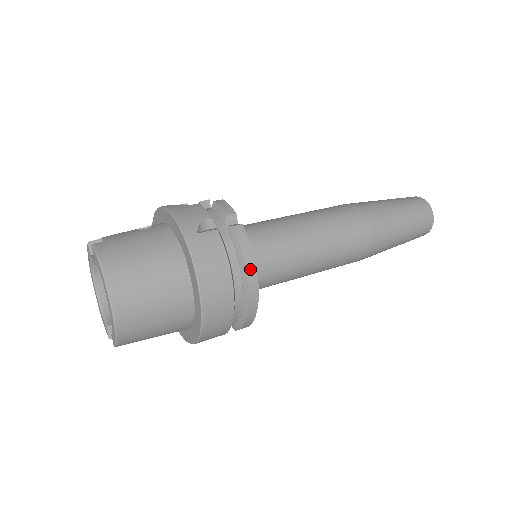
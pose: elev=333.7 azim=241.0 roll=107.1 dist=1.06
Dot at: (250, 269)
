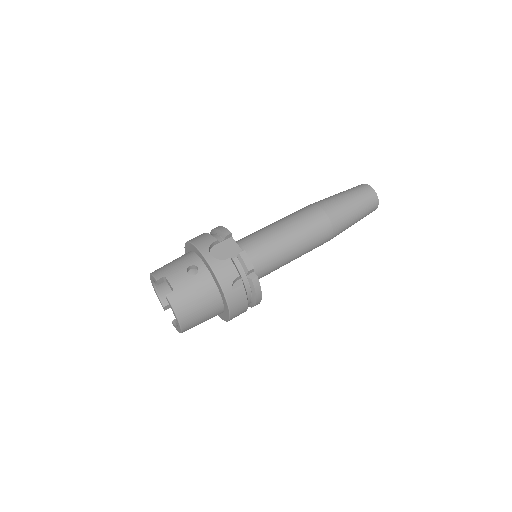
Dot at: (258, 299)
